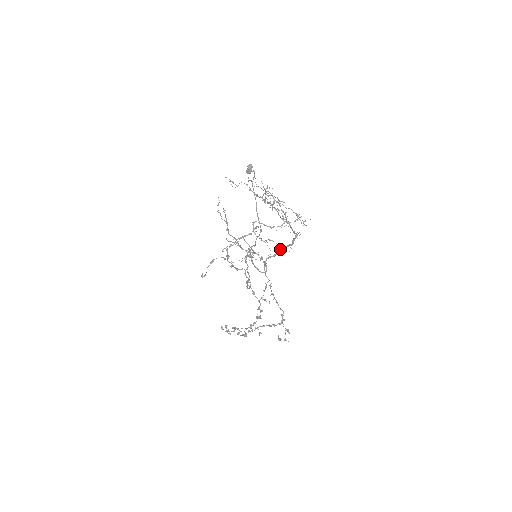
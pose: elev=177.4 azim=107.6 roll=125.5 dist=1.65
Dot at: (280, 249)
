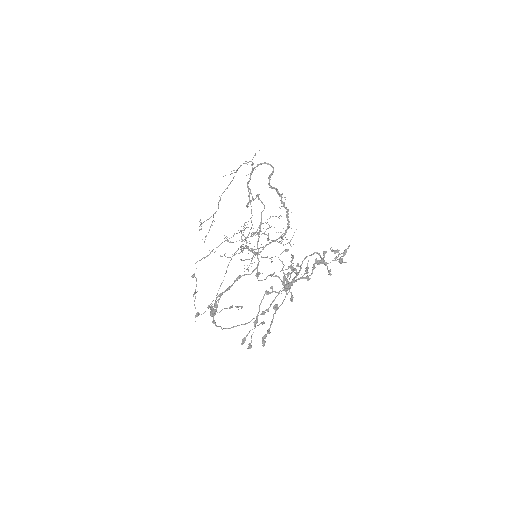
Dot at: (278, 194)
